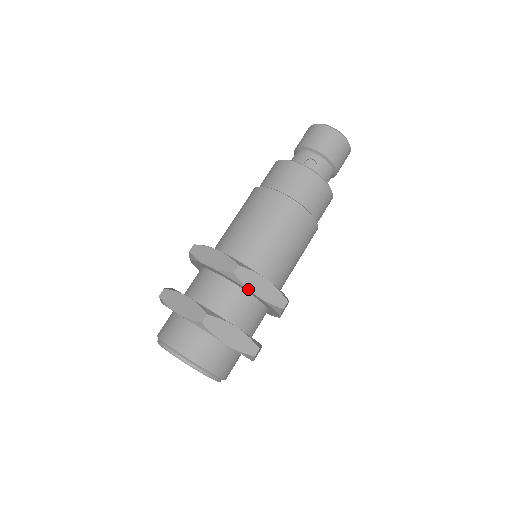
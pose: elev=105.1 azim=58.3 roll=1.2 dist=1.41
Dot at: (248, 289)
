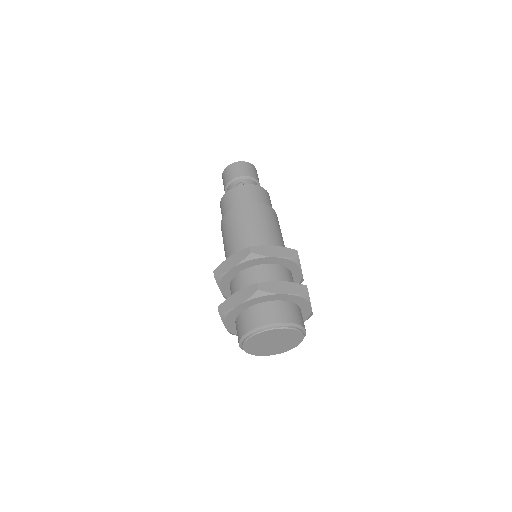
Dot at: (268, 256)
